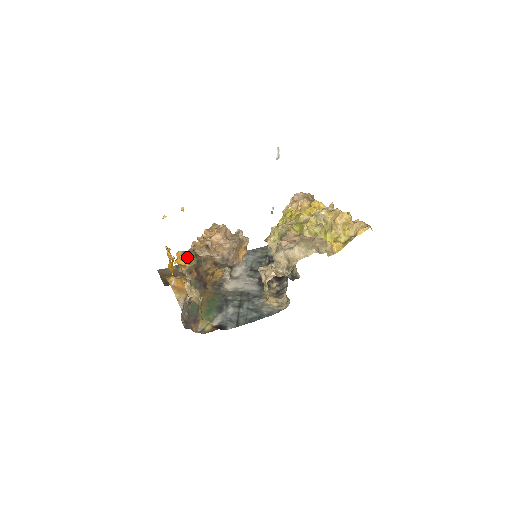
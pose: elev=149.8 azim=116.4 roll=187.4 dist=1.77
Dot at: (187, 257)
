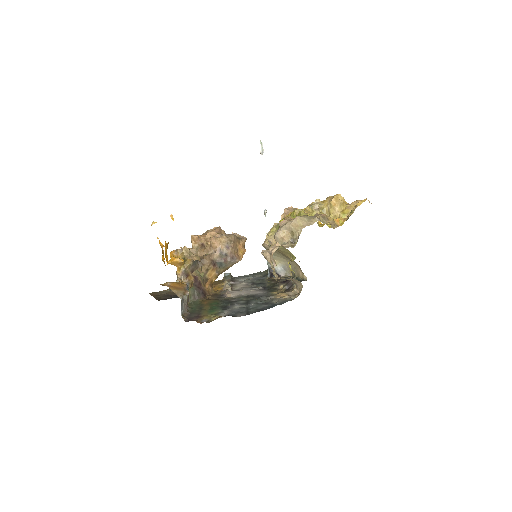
Dot at: (181, 255)
